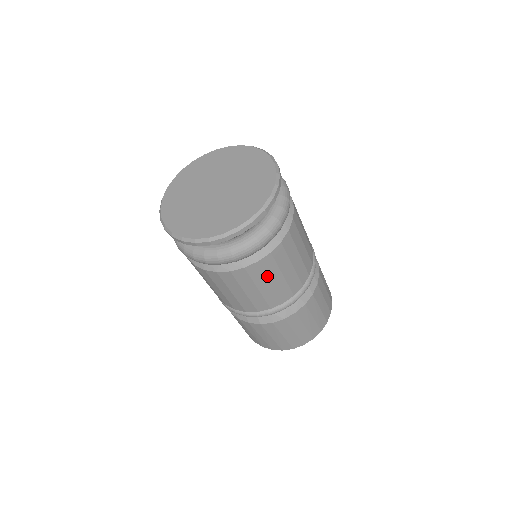
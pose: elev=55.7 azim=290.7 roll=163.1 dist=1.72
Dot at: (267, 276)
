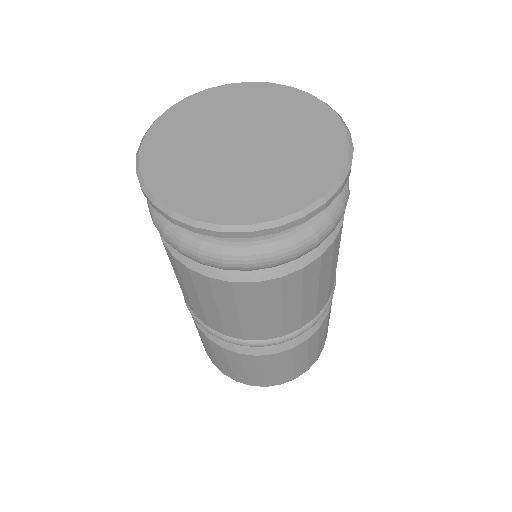
Dot at: (302, 290)
